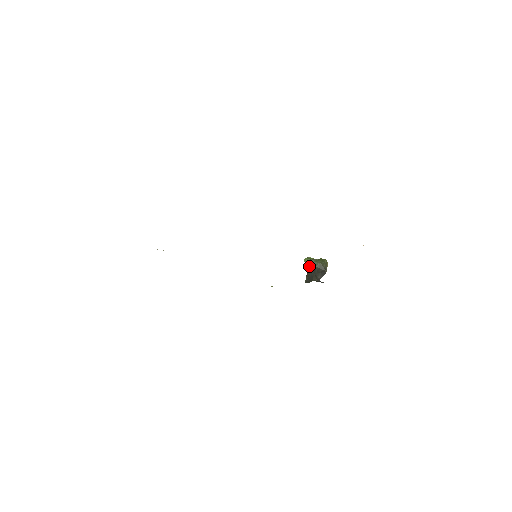
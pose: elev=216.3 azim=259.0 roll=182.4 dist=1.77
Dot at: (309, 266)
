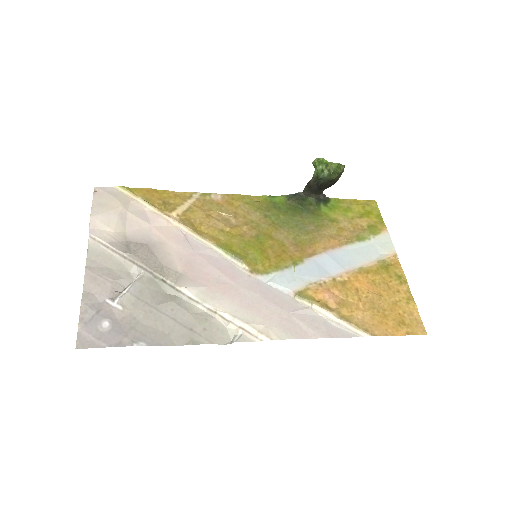
Dot at: (317, 177)
